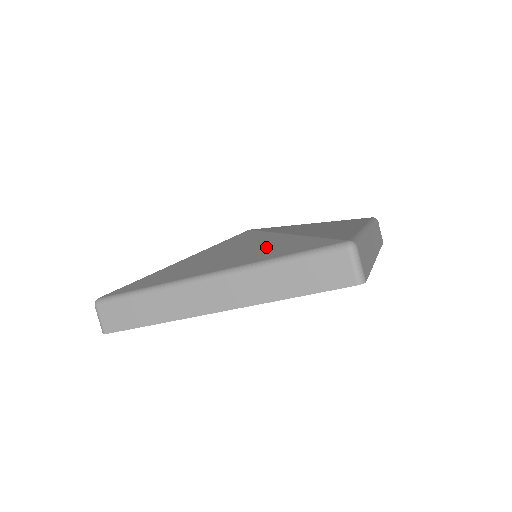
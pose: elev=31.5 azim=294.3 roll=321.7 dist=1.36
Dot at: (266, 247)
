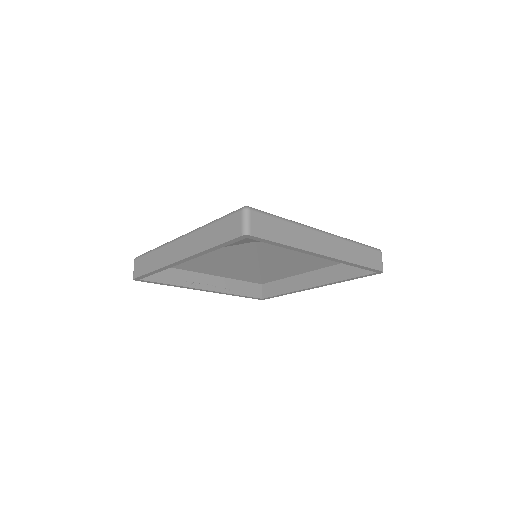
Dot at: occluded
